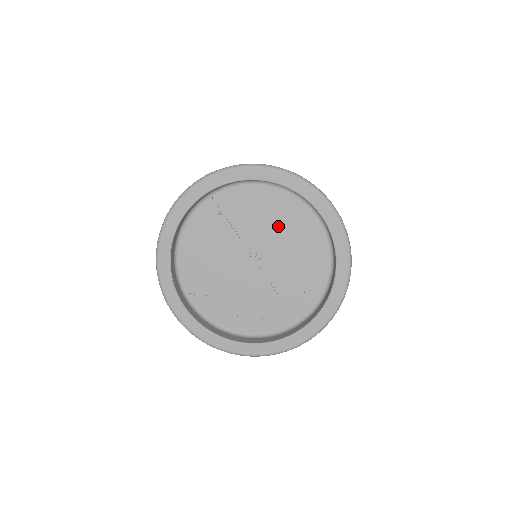
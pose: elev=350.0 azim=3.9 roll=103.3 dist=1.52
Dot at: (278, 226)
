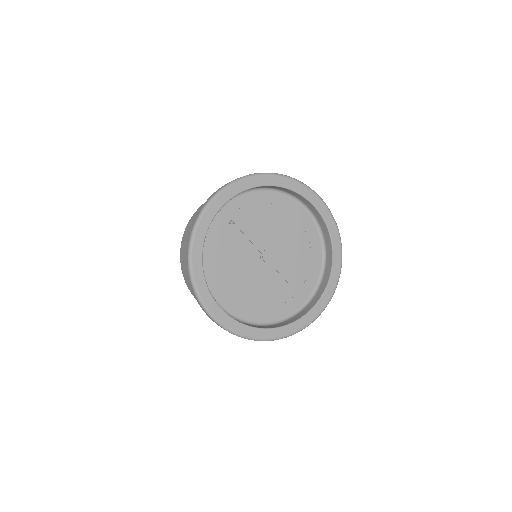
Dot at: (277, 222)
